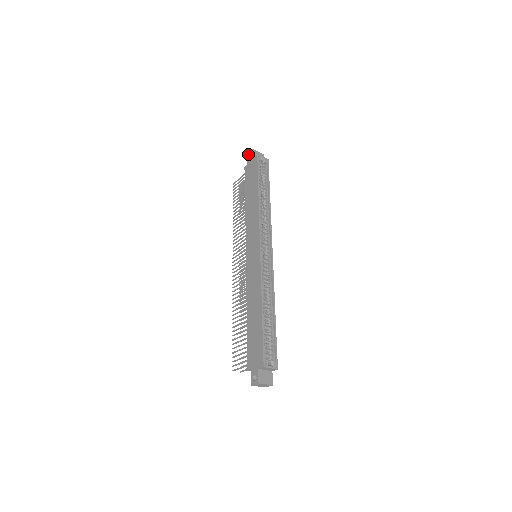
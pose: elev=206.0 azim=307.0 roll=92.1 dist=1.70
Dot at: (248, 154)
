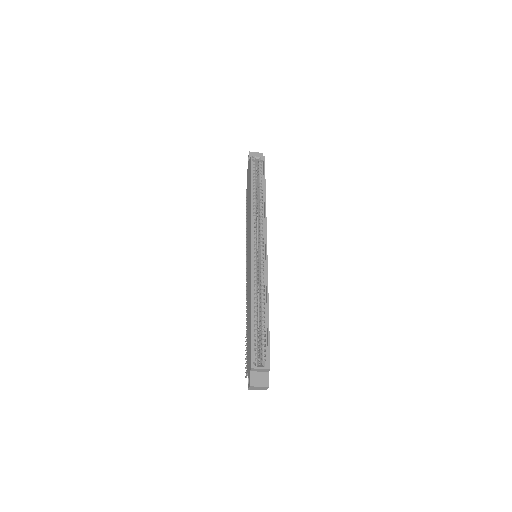
Dot at: (248, 158)
